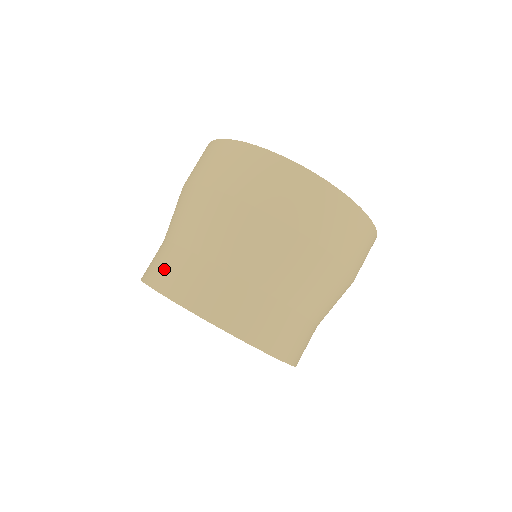
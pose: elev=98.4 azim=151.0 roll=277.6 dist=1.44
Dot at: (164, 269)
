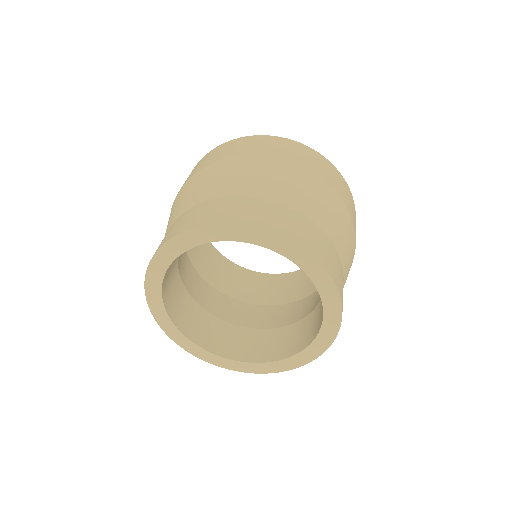
Dot at: occluded
